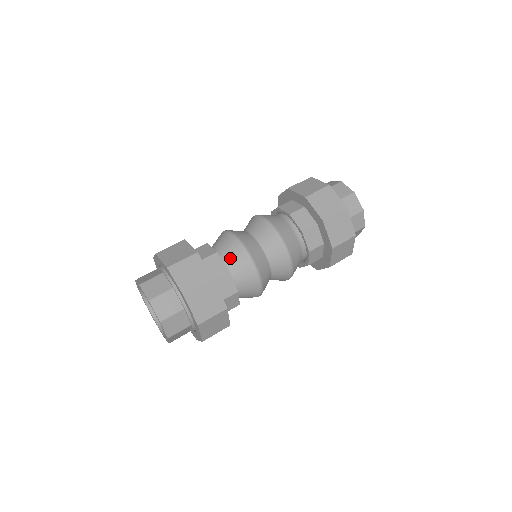
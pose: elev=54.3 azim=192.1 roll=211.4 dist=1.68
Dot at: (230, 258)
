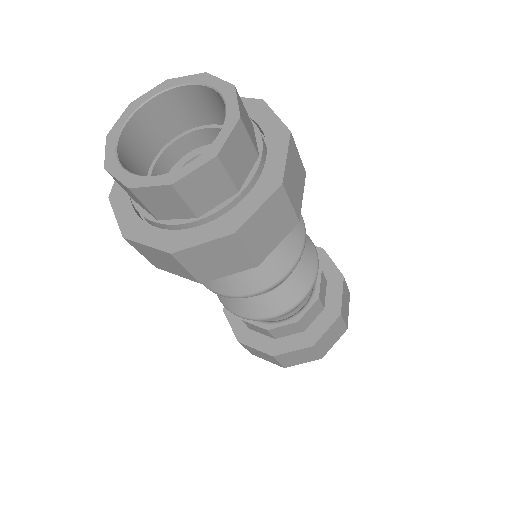
Dot at: occluded
